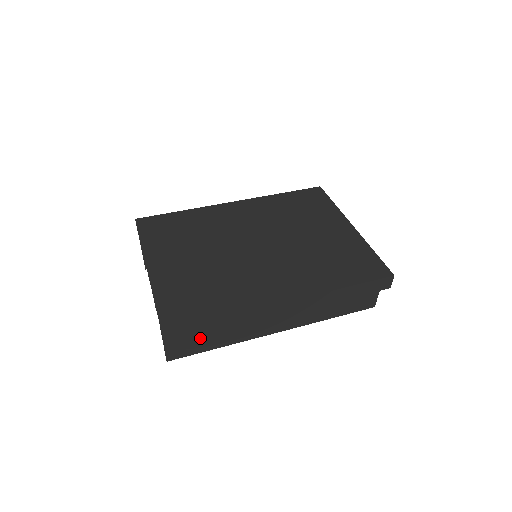
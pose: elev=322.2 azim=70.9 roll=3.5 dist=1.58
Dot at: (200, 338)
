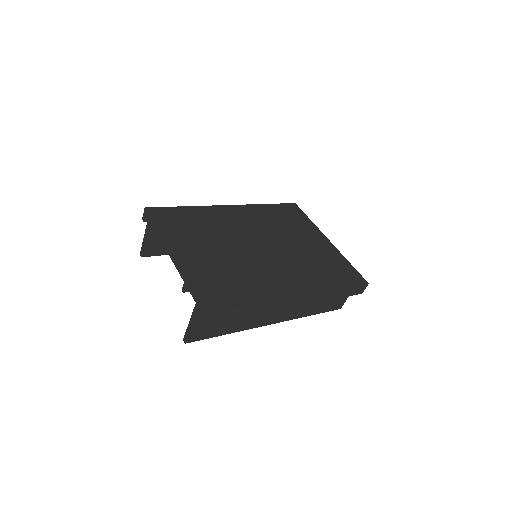
Dot at: (219, 323)
